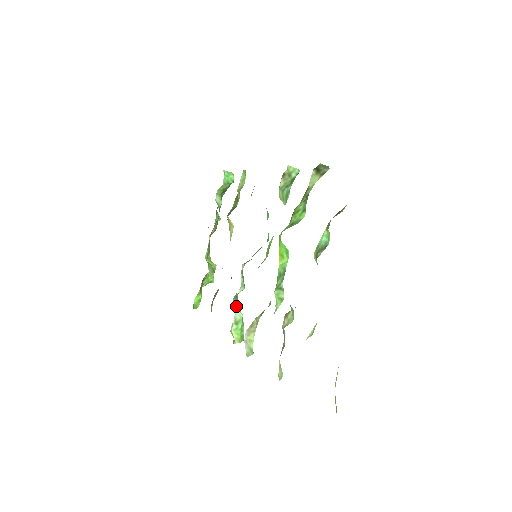
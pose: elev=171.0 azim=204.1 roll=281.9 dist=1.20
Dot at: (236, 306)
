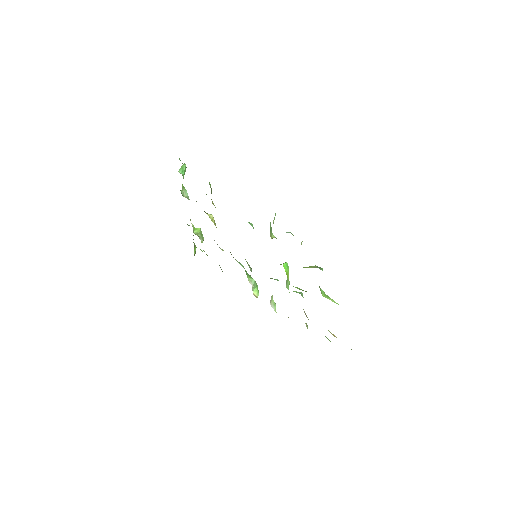
Dot at: (249, 279)
